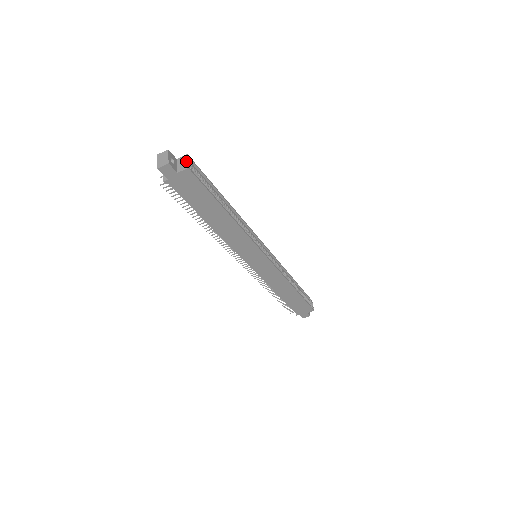
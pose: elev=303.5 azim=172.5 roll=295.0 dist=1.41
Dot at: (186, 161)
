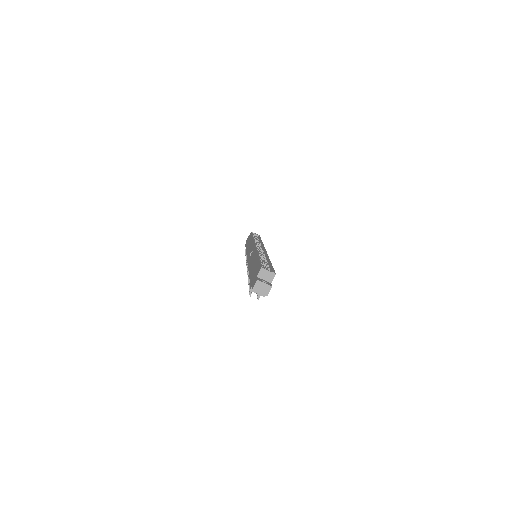
Dot at: (268, 272)
